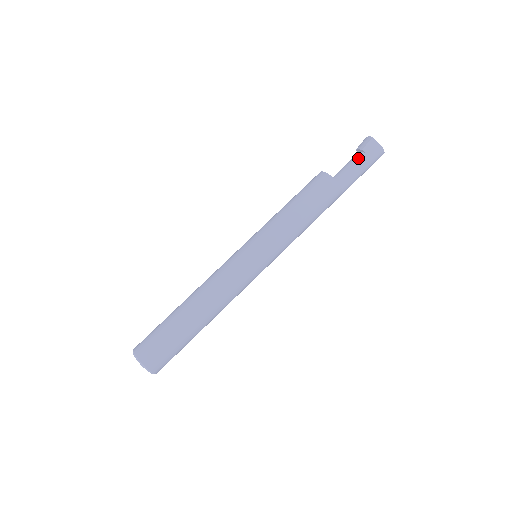
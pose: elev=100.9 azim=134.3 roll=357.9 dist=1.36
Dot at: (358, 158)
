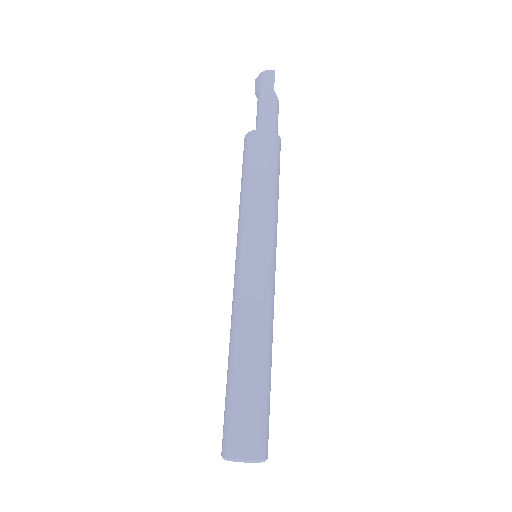
Dot at: (257, 101)
